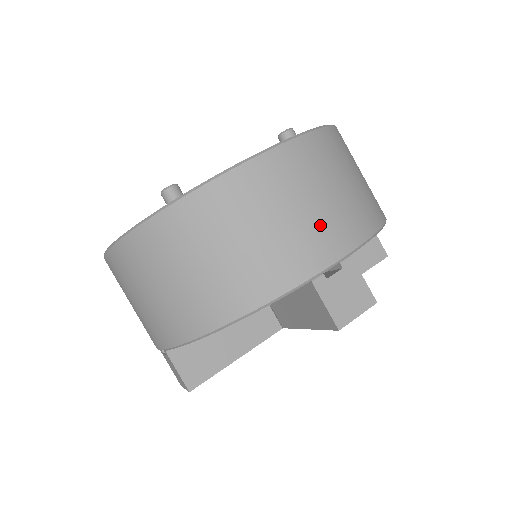
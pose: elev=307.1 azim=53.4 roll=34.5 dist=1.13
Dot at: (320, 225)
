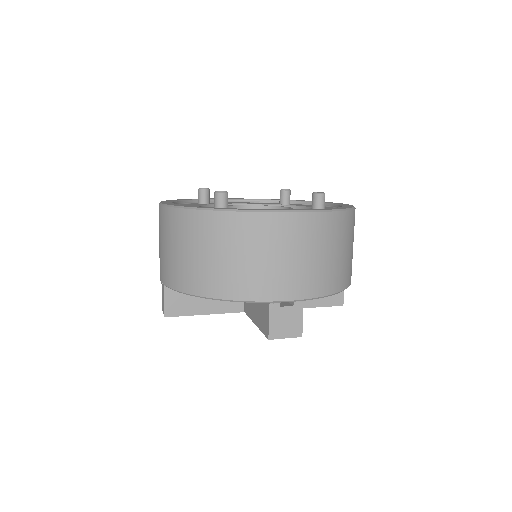
Dot at: (295, 274)
